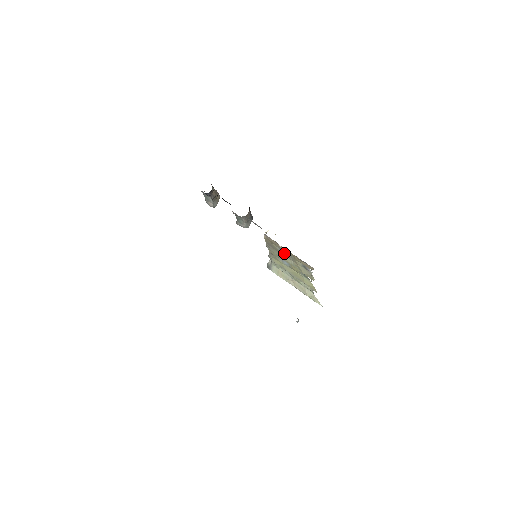
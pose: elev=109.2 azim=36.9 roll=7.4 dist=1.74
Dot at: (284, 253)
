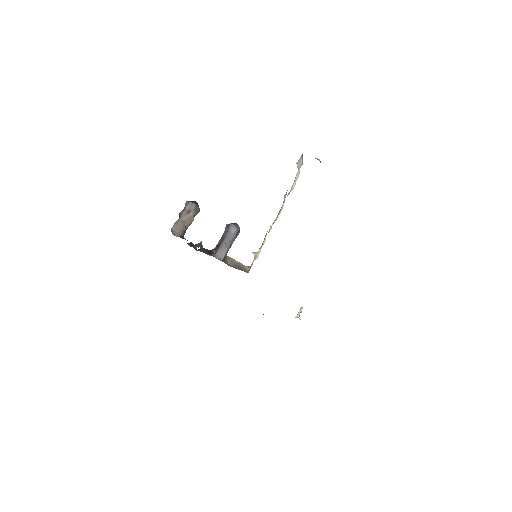
Dot at: occluded
